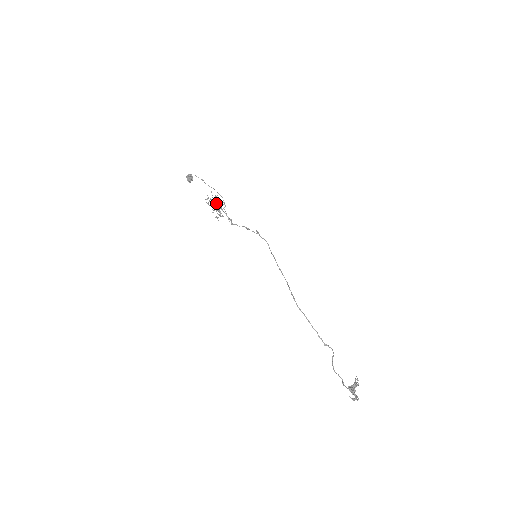
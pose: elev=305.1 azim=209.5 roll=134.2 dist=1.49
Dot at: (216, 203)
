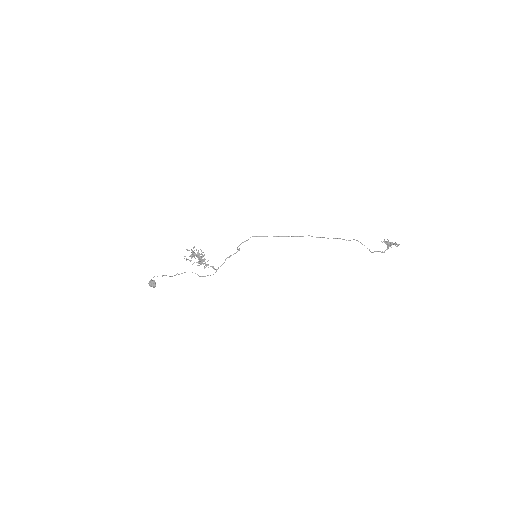
Dot at: (197, 254)
